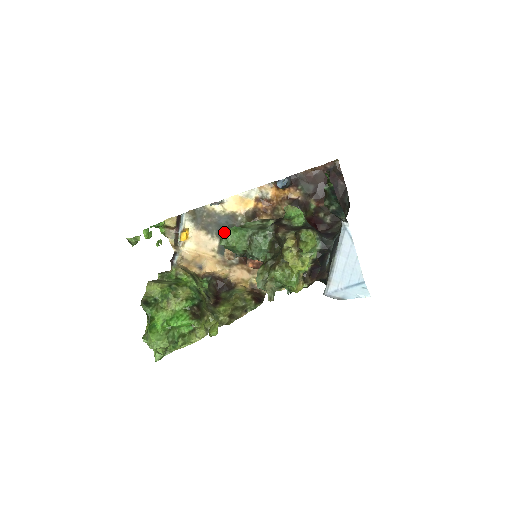
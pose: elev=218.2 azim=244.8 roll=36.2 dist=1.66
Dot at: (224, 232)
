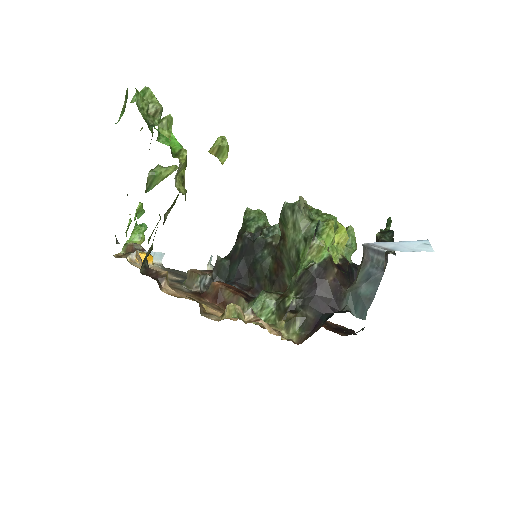
Dot at: occluded
